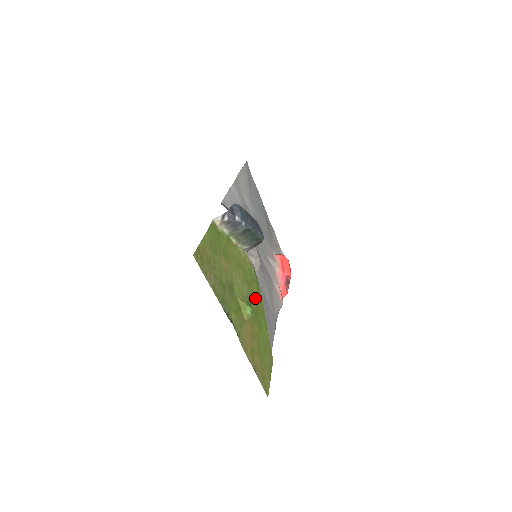
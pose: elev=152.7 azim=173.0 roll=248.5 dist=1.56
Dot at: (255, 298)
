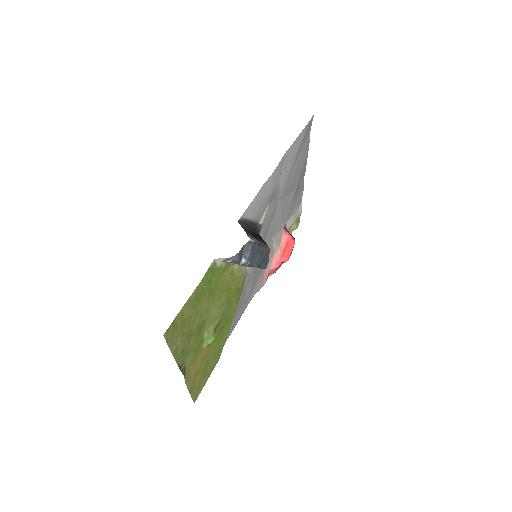
Dot at: (229, 311)
